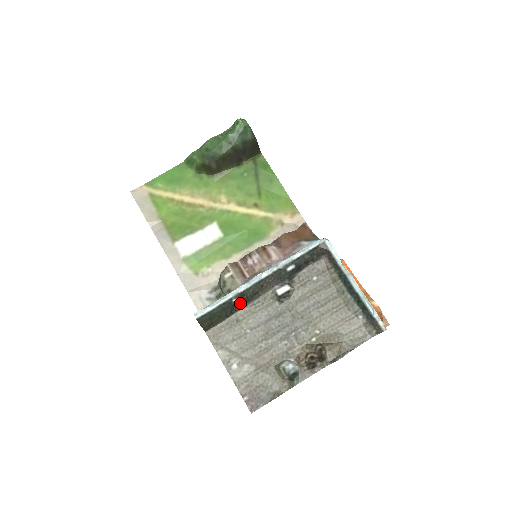
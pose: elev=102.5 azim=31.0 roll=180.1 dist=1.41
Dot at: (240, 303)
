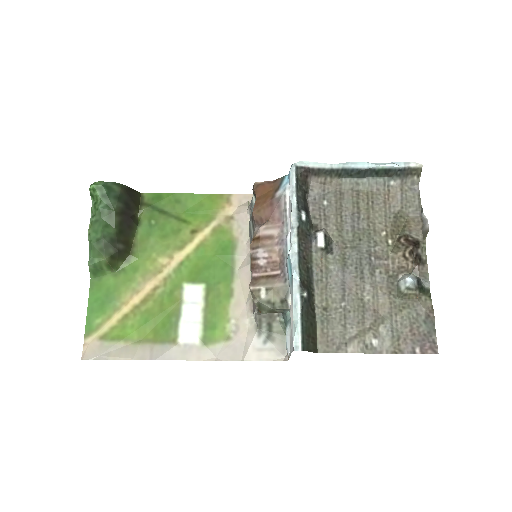
Dot at: (309, 293)
